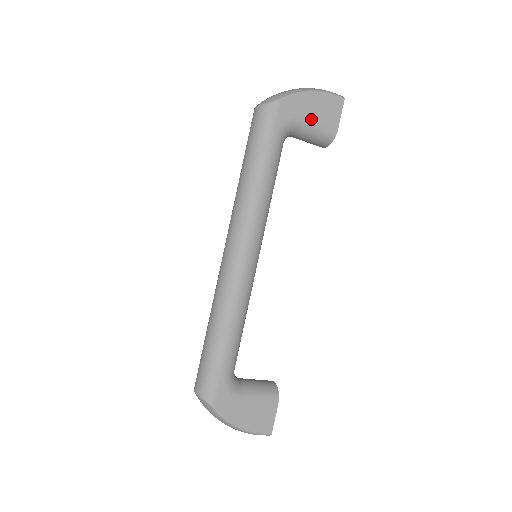
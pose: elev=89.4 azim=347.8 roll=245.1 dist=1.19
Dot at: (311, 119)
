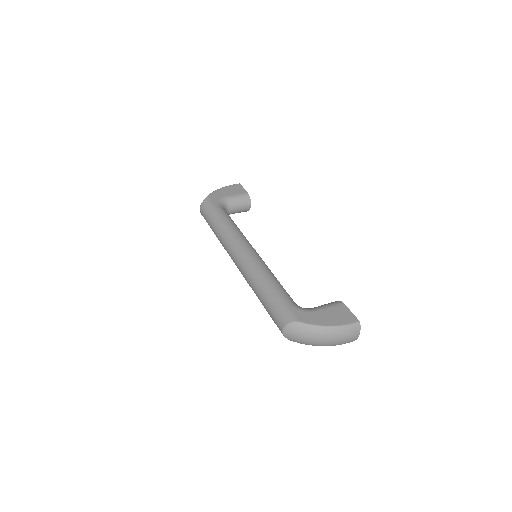
Dot at: (230, 195)
